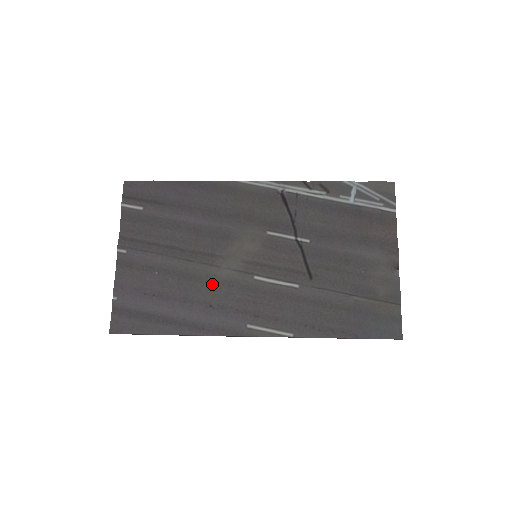
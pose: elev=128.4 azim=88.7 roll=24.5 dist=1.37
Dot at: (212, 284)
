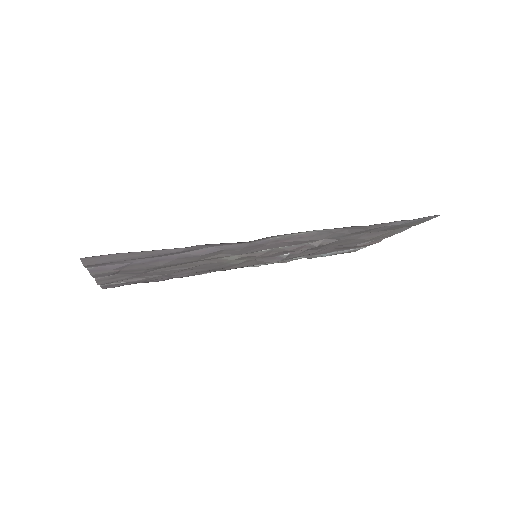
Dot at: (215, 257)
